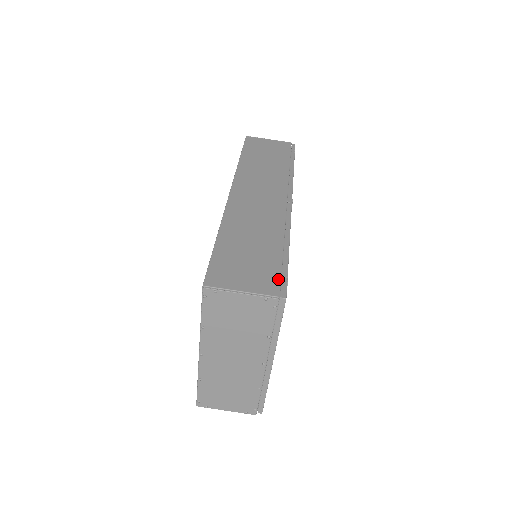
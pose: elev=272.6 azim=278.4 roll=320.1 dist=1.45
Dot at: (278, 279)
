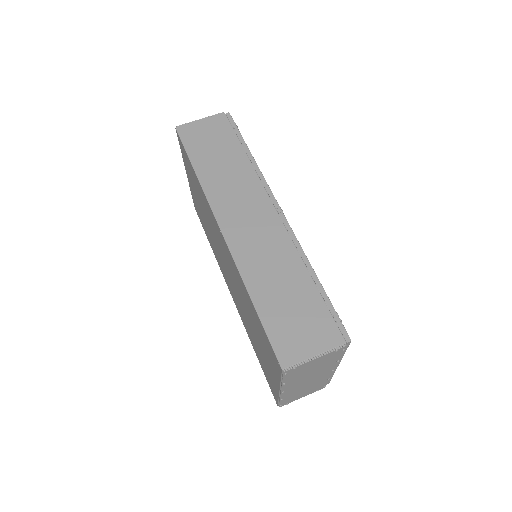
Dot at: (333, 323)
